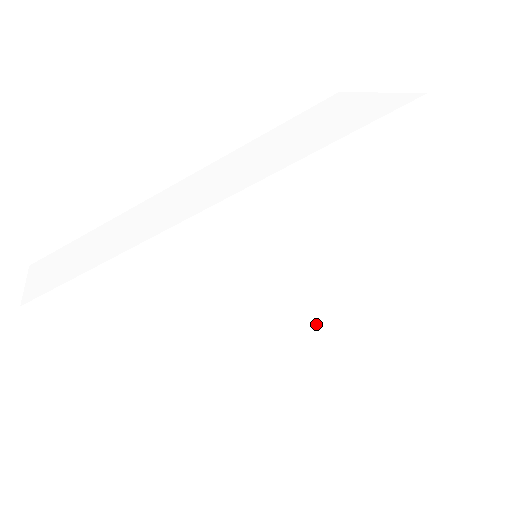
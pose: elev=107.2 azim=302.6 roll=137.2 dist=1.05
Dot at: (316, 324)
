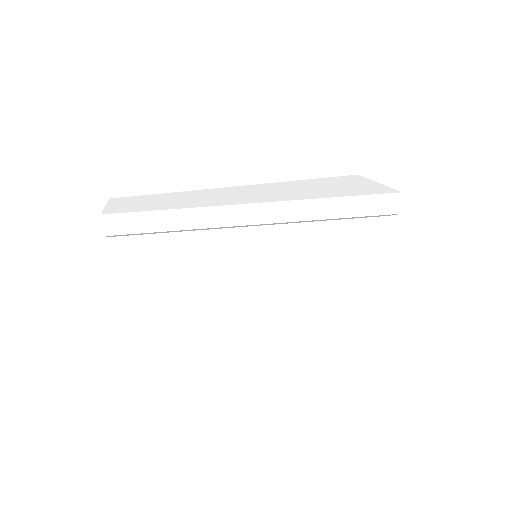
Dot at: (276, 315)
